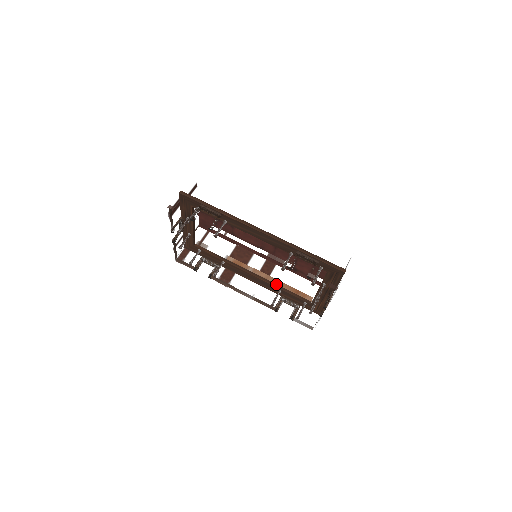
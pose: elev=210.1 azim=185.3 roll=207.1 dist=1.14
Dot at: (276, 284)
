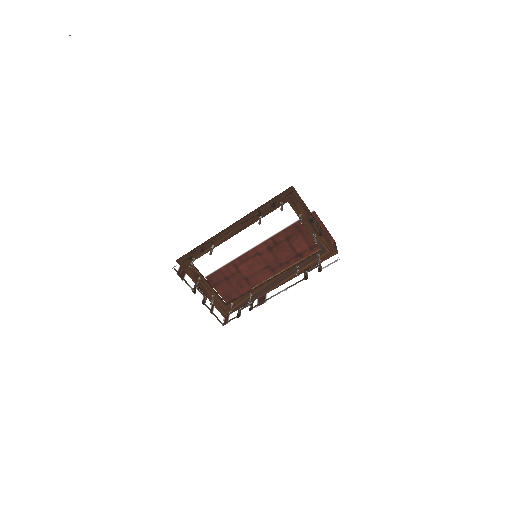
Dot at: (291, 267)
